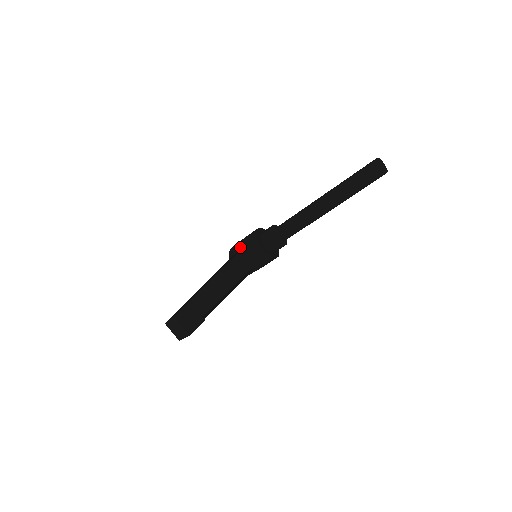
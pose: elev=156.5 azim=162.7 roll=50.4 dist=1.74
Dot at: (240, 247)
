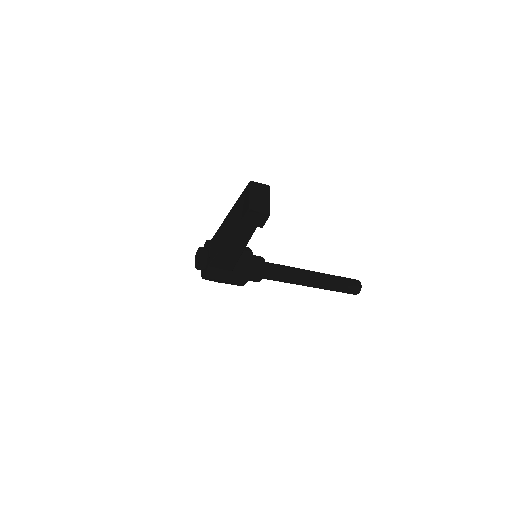
Dot at: occluded
